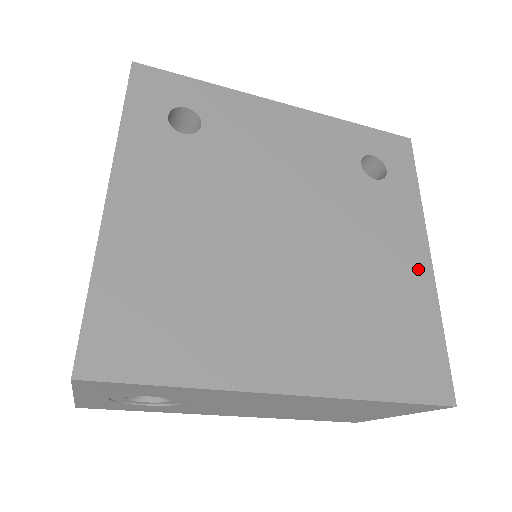
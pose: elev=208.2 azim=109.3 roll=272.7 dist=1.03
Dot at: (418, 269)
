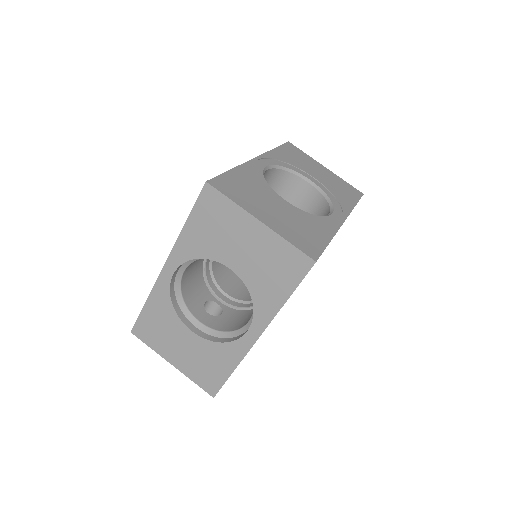
Dot at: occluded
